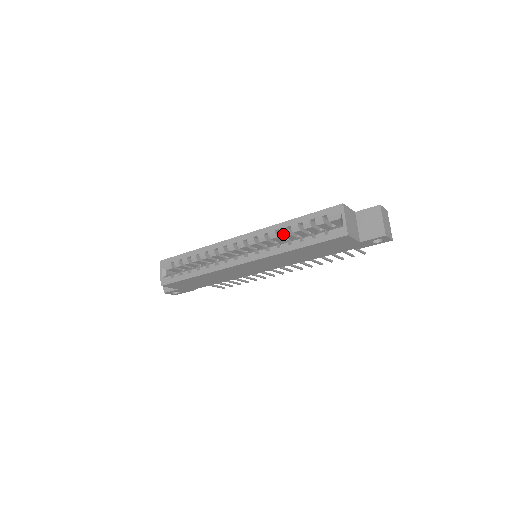
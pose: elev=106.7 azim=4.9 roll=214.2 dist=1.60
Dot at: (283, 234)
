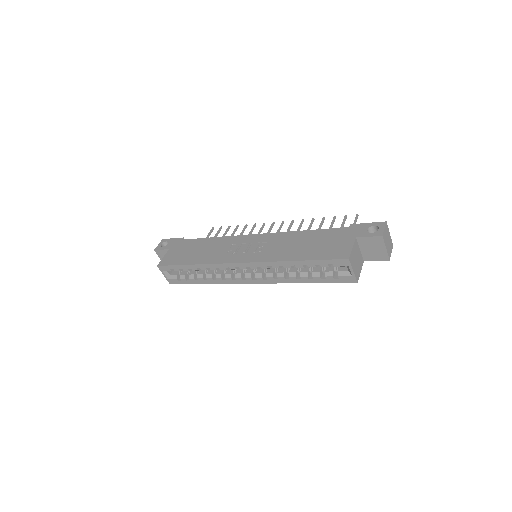
Dot at: occluded
